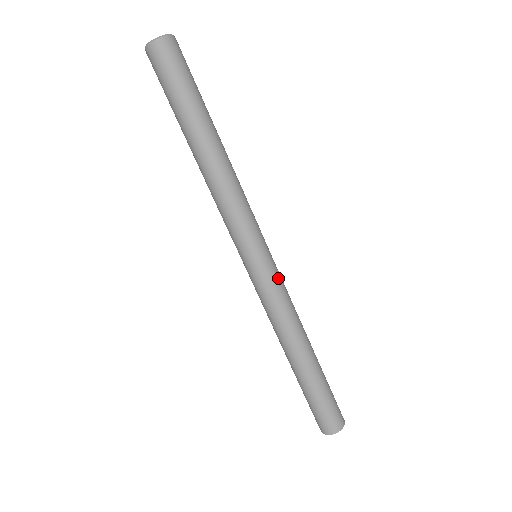
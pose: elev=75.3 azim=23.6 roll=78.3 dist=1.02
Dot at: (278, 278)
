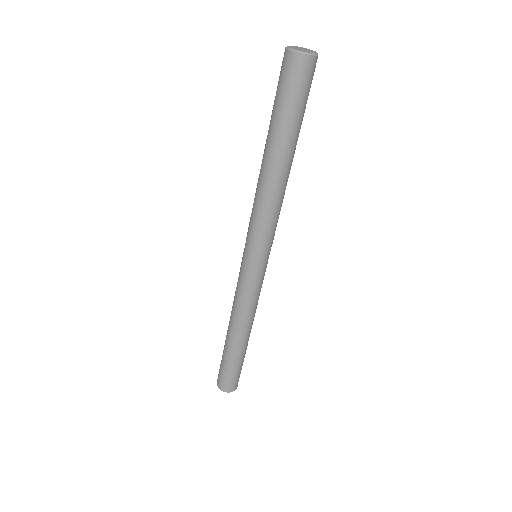
Dot at: (262, 281)
